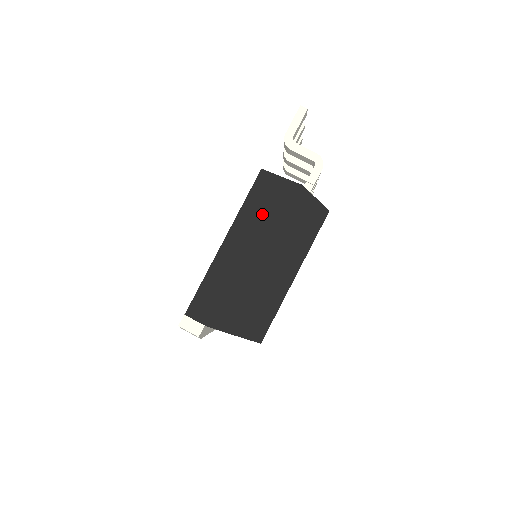
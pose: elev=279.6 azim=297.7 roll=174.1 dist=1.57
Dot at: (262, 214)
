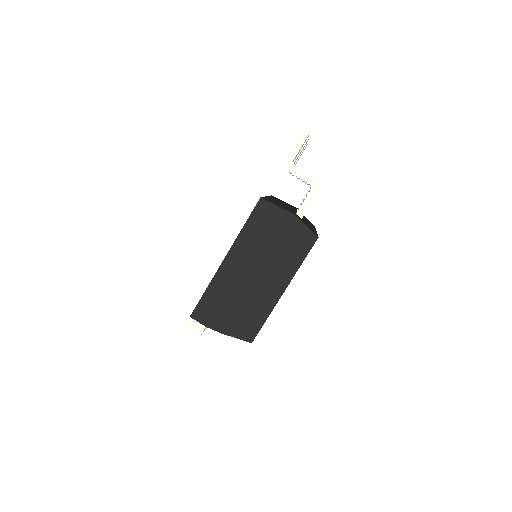
Dot at: (258, 238)
